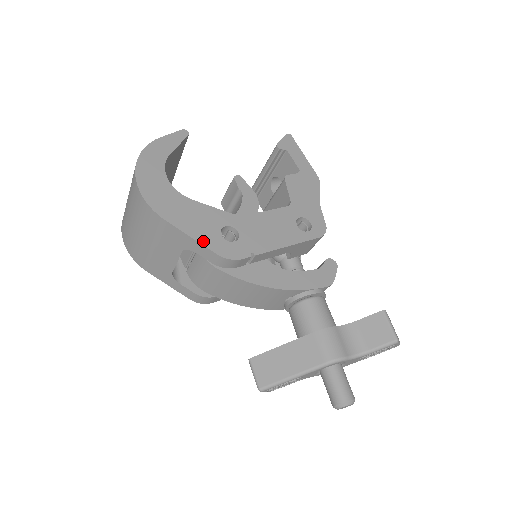
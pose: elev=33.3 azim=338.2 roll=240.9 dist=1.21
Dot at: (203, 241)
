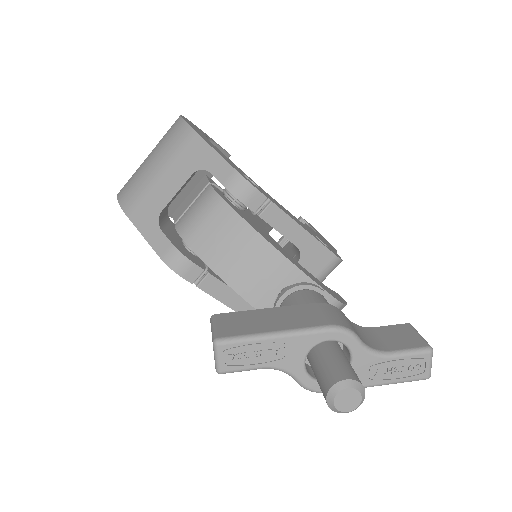
Dot at: (225, 159)
